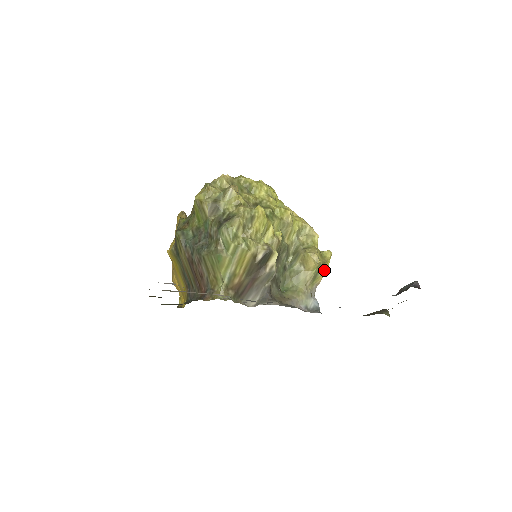
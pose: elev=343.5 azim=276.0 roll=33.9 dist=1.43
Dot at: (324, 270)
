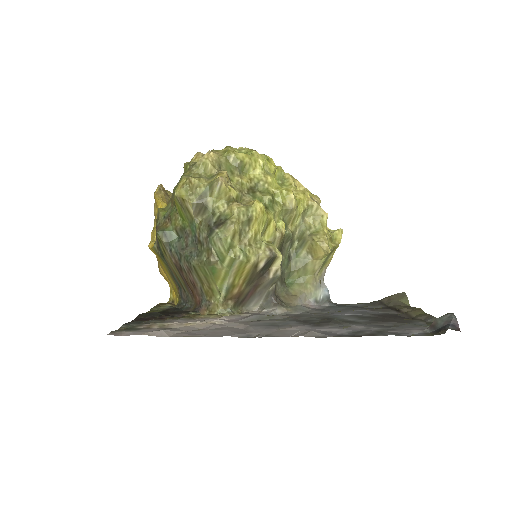
Dot at: (334, 251)
